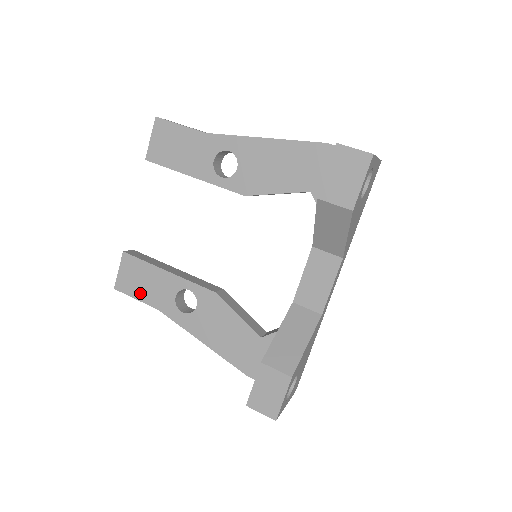
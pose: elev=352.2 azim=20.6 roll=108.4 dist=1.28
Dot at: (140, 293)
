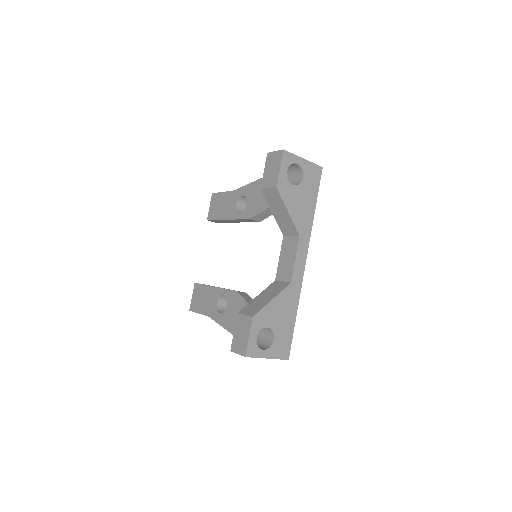
Dot at: (201, 308)
